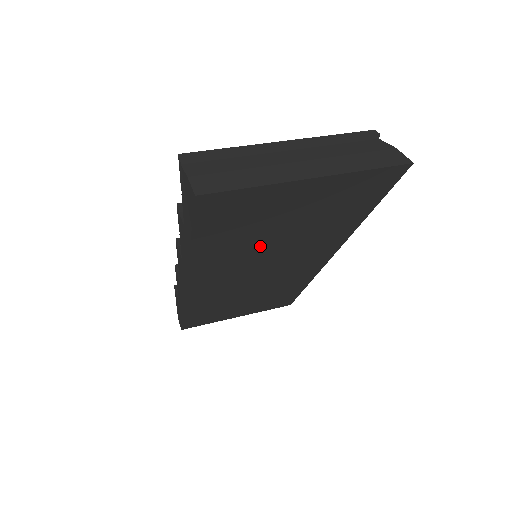
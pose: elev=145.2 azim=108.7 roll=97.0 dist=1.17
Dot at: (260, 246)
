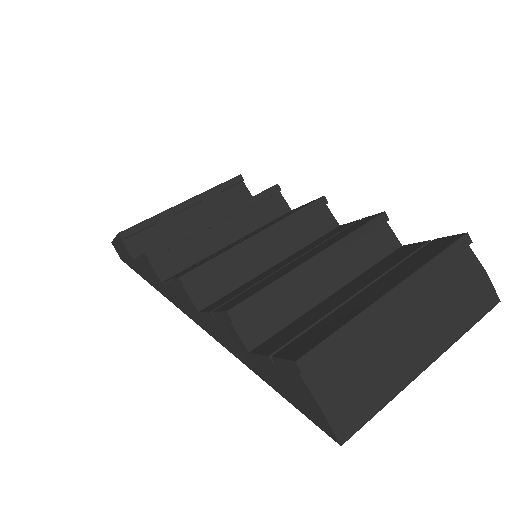
Dot at: occluded
